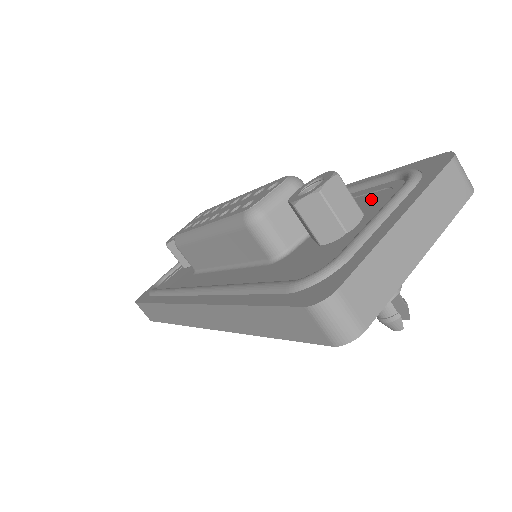
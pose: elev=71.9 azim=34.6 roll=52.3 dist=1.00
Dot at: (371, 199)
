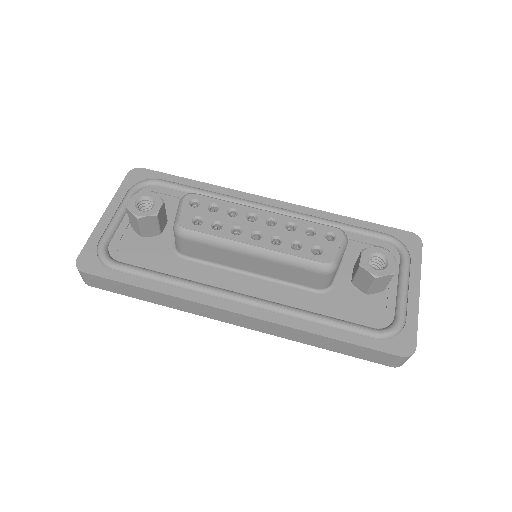
Dot at: occluded
